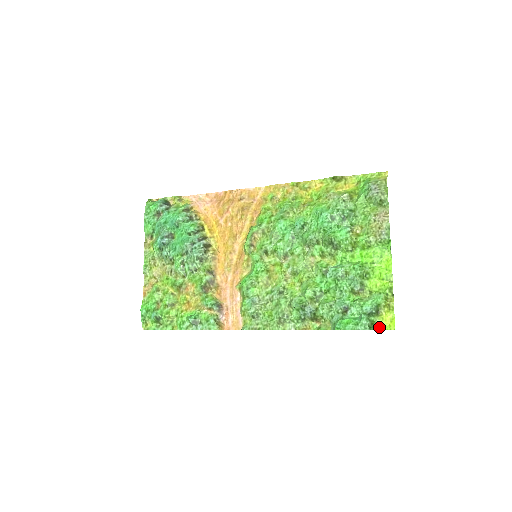
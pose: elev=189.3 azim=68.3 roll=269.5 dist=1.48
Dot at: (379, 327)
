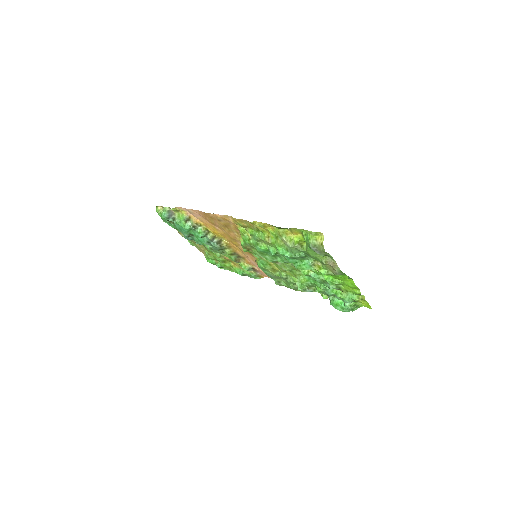
Dot at: (361, 305)
